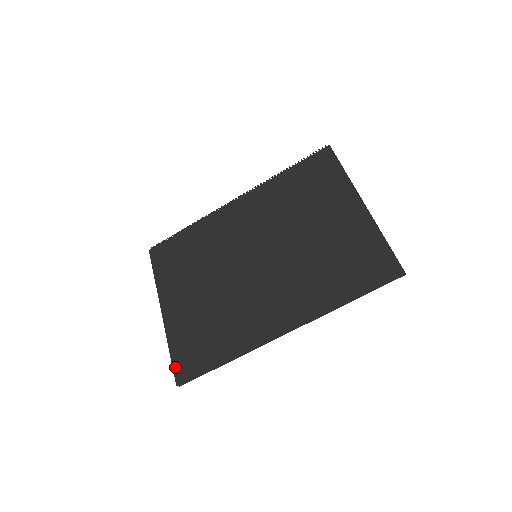
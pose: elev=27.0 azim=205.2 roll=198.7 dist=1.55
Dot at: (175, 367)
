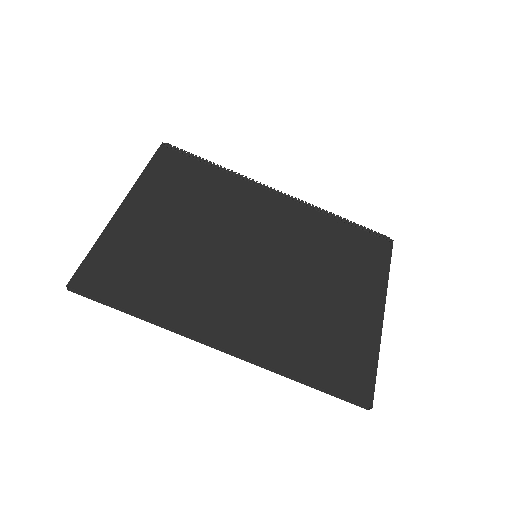
Dot at: (83, 267)
